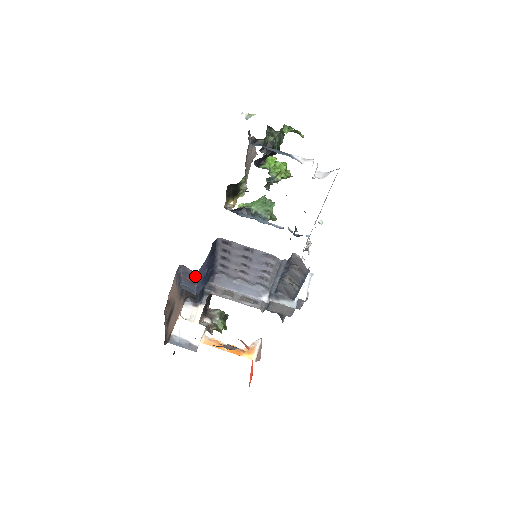
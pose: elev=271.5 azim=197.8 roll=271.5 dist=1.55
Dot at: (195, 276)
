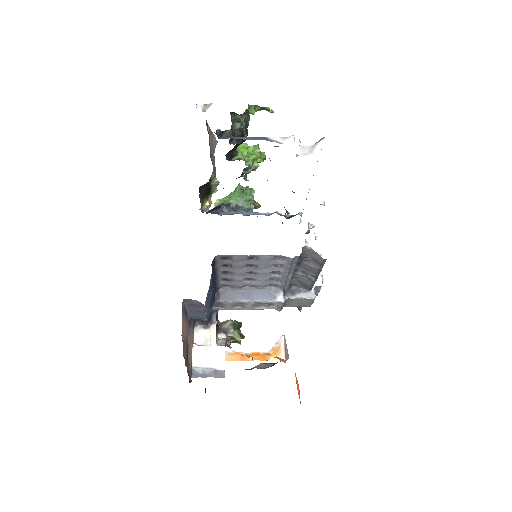
Dot at: (204, 305)
